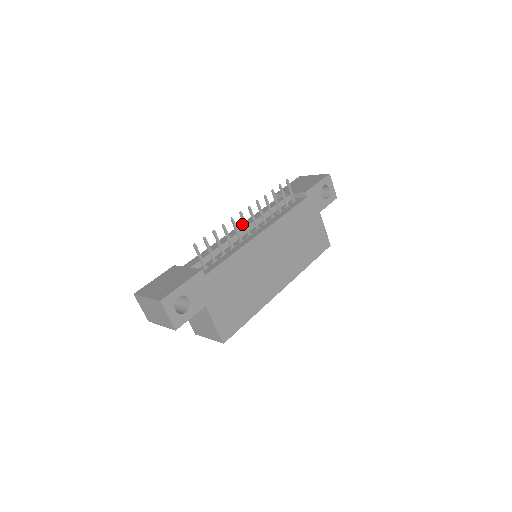
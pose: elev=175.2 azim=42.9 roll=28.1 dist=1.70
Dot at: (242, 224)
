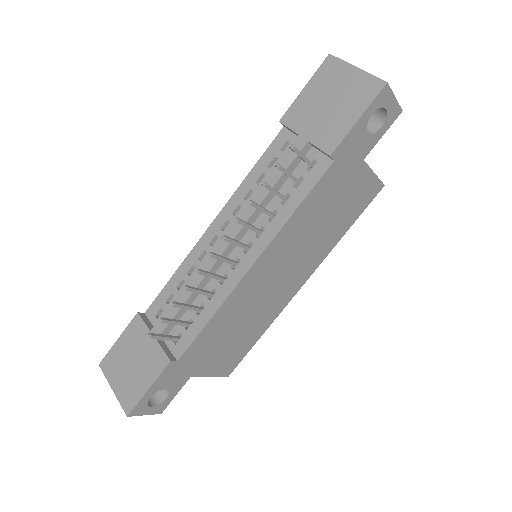
Dot at: (226, 207)
